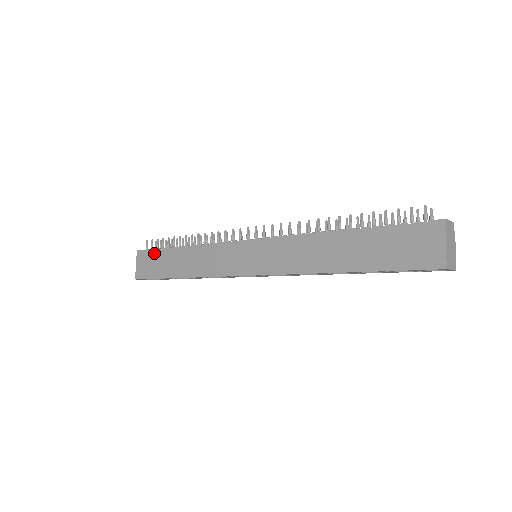
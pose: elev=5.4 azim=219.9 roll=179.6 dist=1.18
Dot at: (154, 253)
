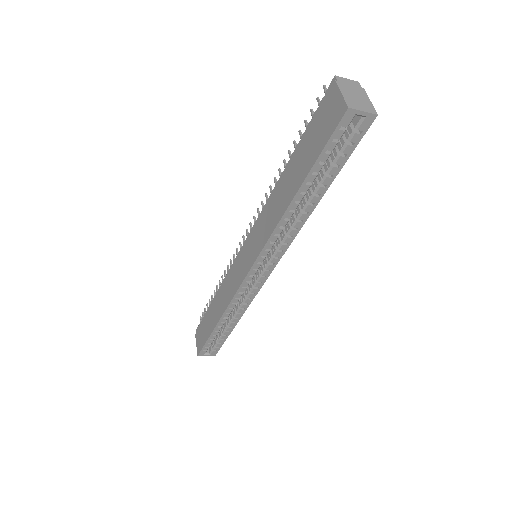
Dot at: (203, 321)
